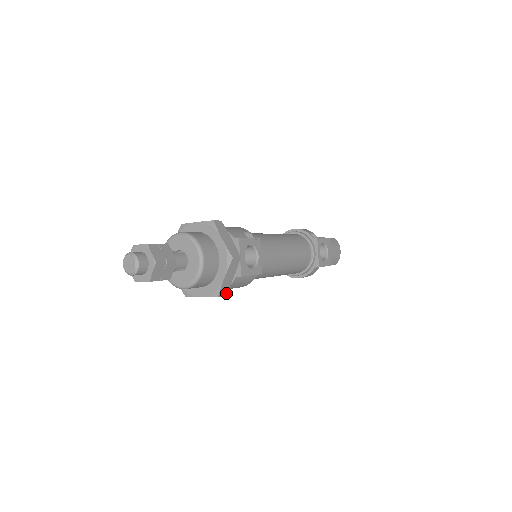
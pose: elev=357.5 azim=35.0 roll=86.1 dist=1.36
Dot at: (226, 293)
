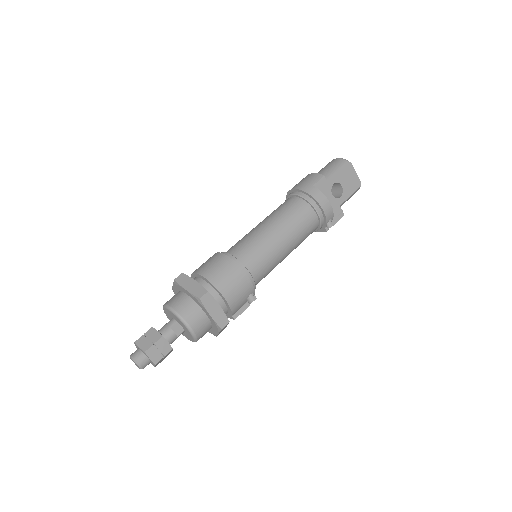
Dot at: occluded
